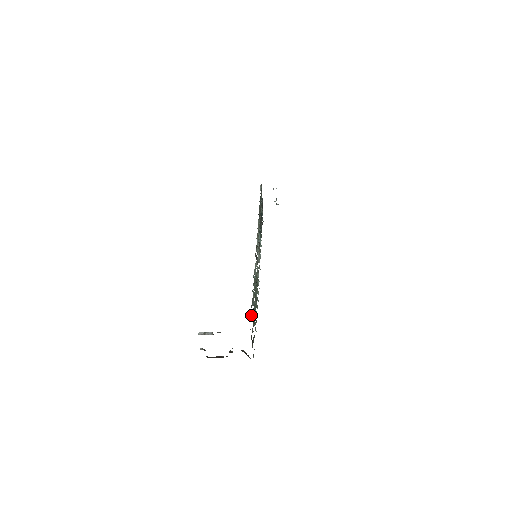
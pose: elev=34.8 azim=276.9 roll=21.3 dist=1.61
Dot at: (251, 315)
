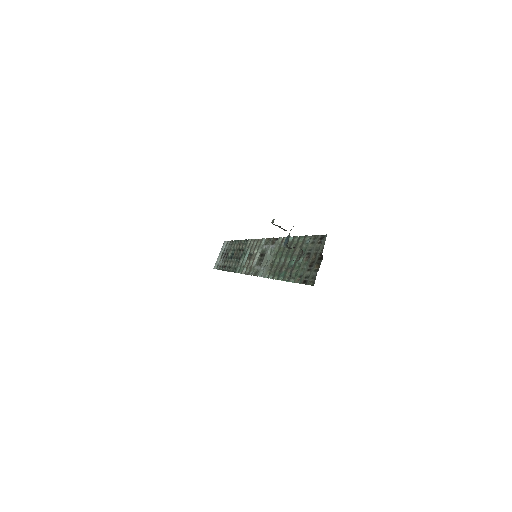
Dot at: (322, 235)
